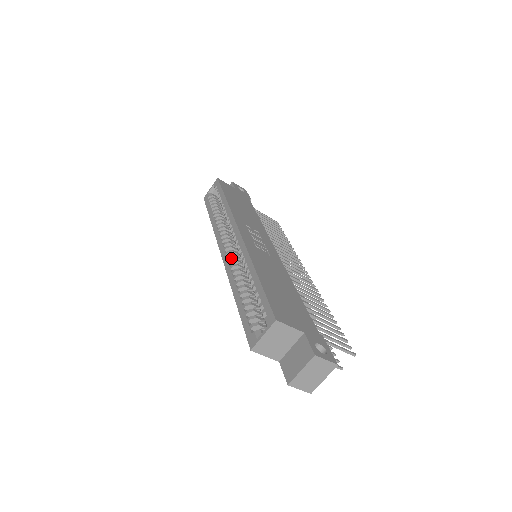
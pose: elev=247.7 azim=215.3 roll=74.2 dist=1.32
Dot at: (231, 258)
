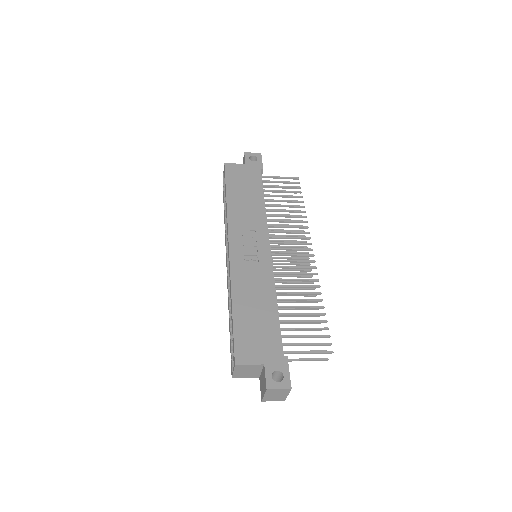
Dot at: occluded
